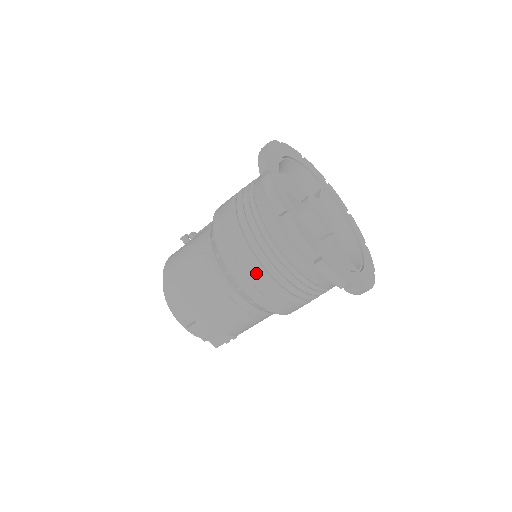
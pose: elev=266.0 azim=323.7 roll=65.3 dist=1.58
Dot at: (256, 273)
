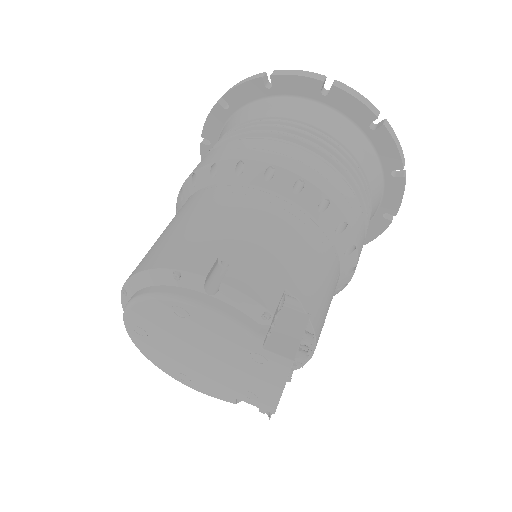
Dot at: (277, 143)
